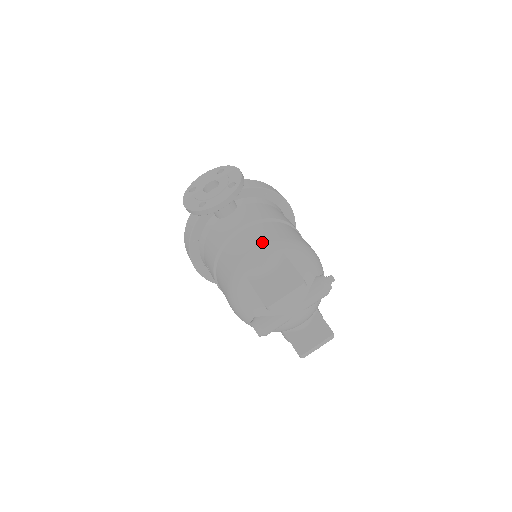
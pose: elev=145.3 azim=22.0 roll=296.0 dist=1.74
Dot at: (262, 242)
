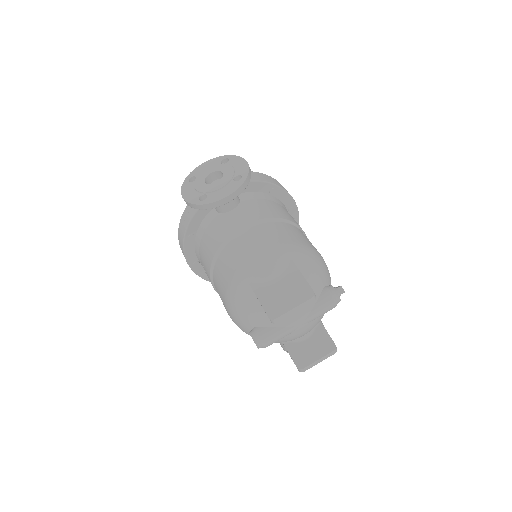
Dot at: (268, 245)
